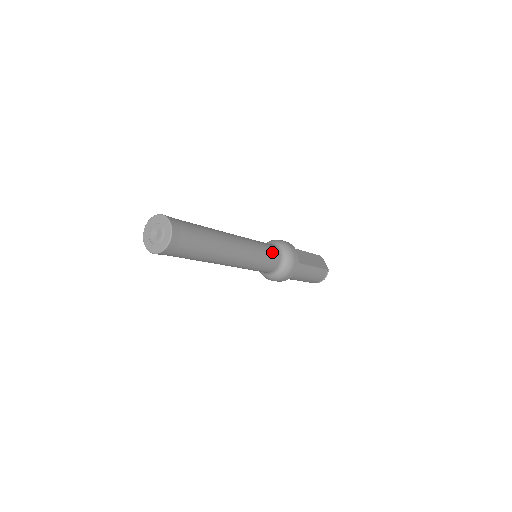
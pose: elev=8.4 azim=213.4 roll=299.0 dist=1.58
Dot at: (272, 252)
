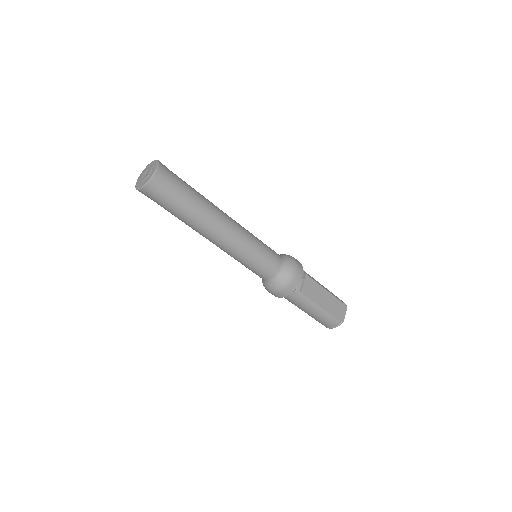
Dot at: (270, 262)
